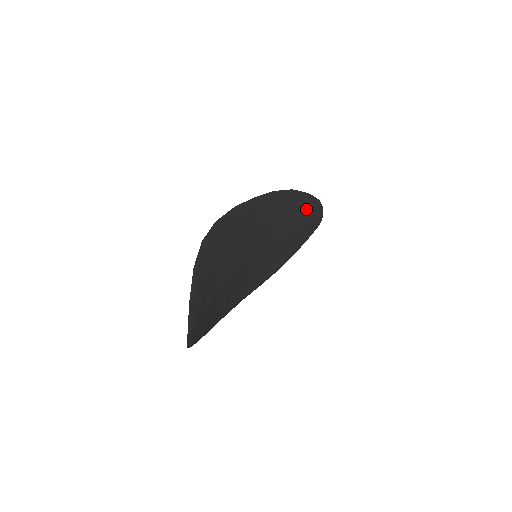
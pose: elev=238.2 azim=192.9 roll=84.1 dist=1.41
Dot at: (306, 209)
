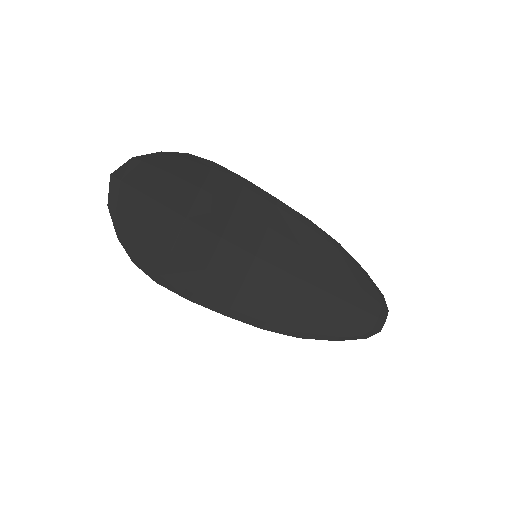
Dot at: (355, 283)
